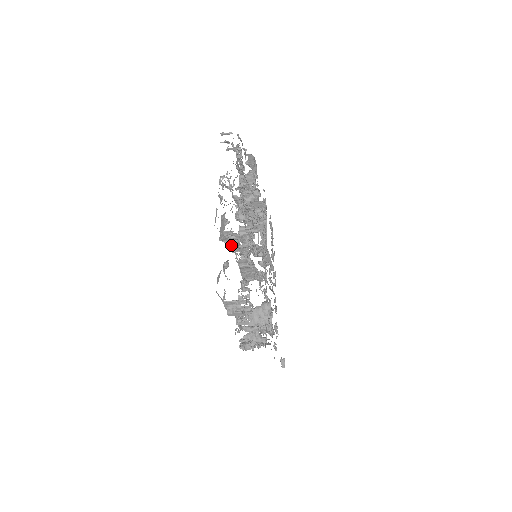
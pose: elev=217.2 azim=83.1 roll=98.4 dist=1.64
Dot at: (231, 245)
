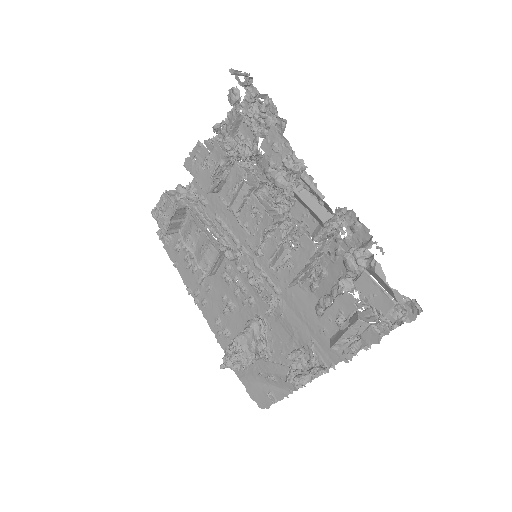
Dot at: (323, 230)
